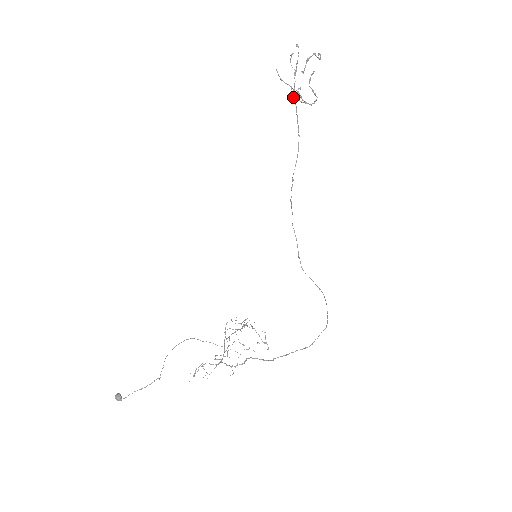
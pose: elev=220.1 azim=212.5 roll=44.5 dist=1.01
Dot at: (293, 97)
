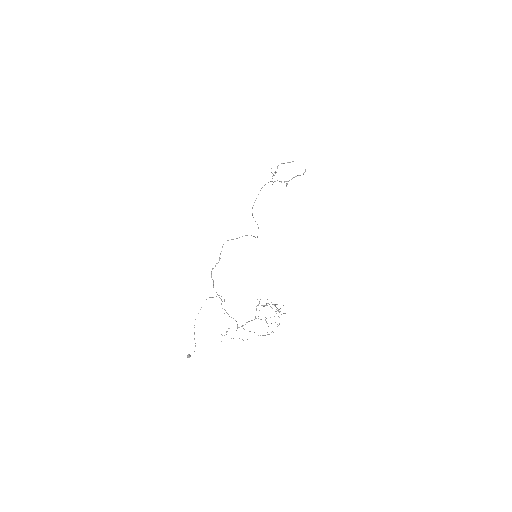
Dot at: occluded
